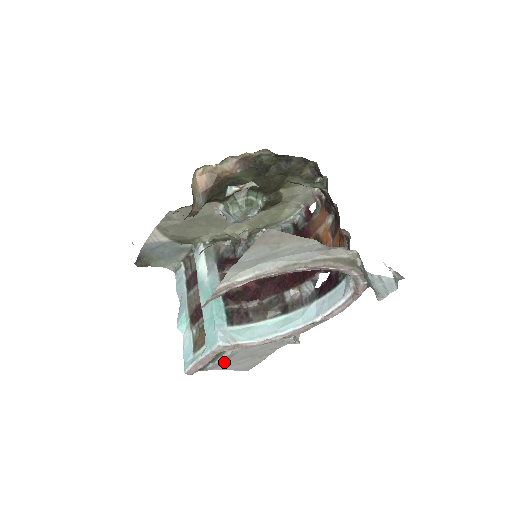
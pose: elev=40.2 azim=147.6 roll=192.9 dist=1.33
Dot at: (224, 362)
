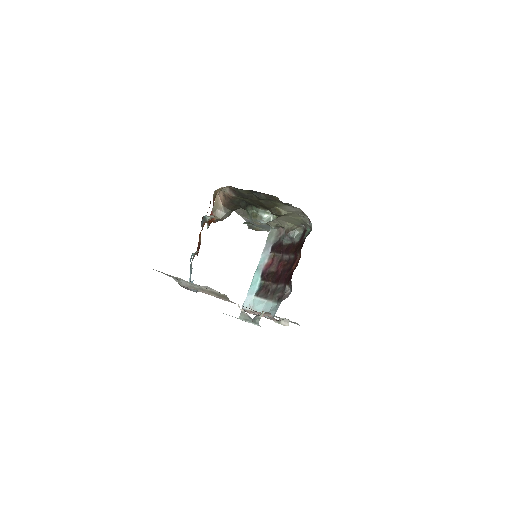
Dot at: occluded
